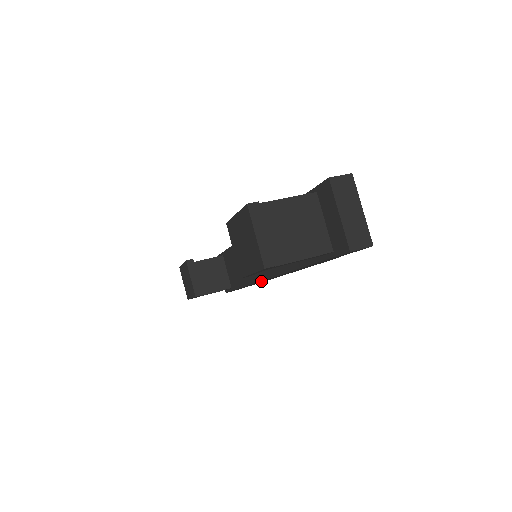
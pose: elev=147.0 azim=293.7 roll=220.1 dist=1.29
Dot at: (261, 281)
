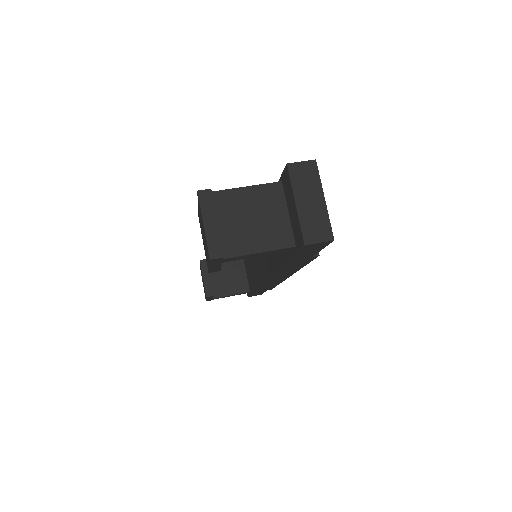
Dot at: (265, 283)
